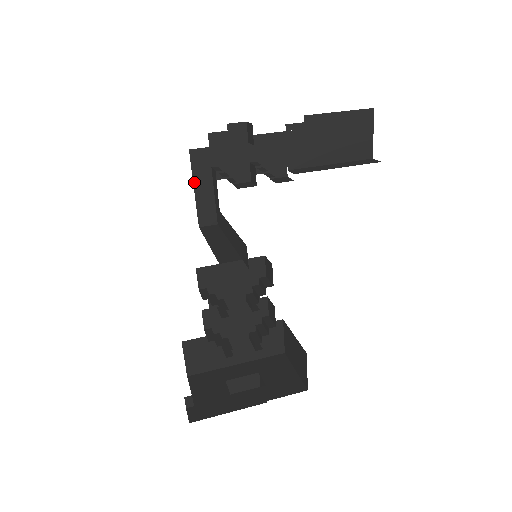
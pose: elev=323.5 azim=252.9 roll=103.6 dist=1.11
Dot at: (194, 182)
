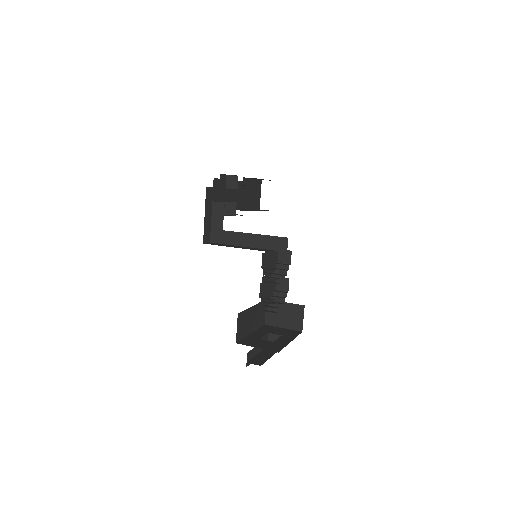
Dot at: (205, 210)
